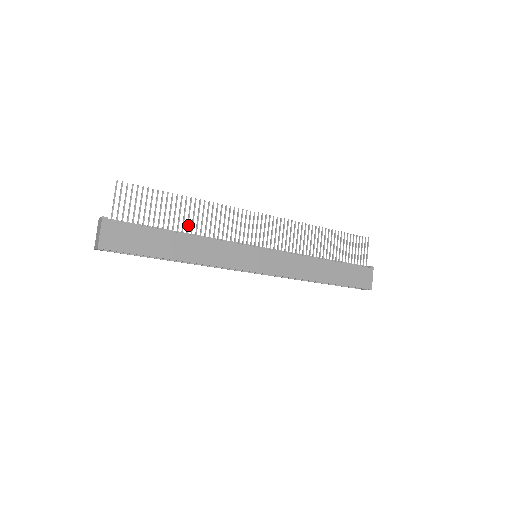
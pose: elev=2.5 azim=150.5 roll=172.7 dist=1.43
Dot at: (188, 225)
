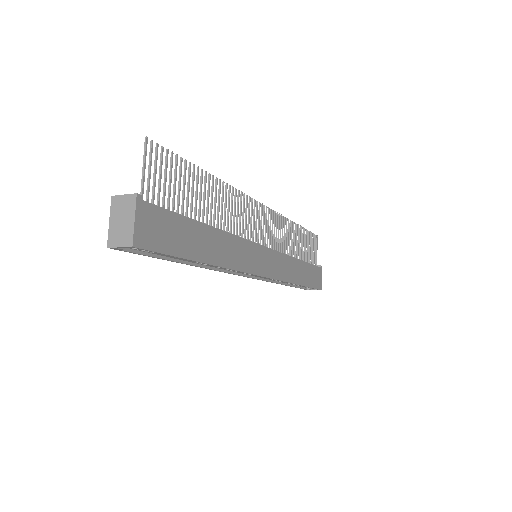
Dot at: occluded
